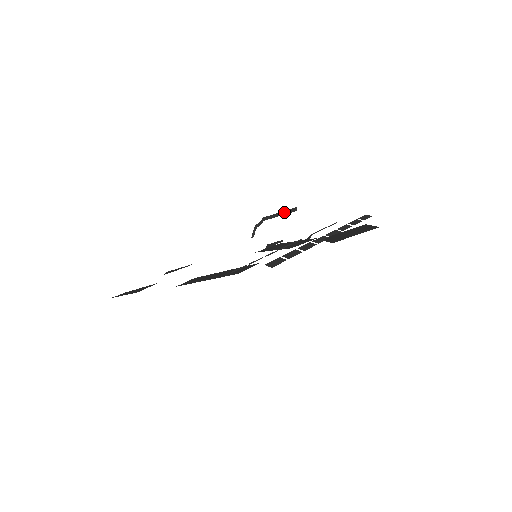
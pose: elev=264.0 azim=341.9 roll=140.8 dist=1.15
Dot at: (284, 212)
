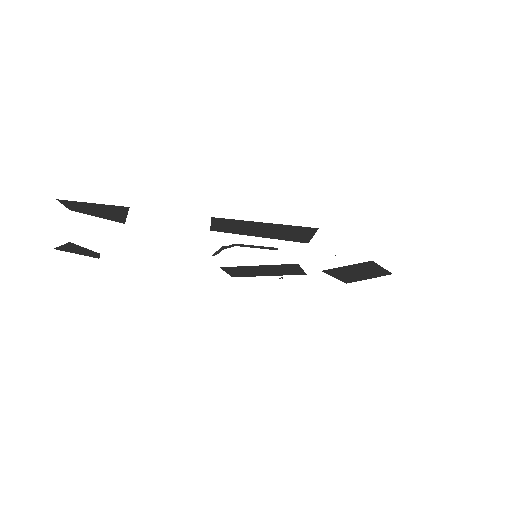
Dot at: (263, 247)
